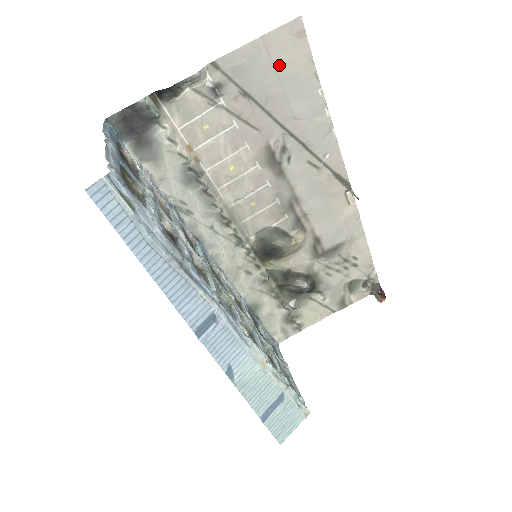
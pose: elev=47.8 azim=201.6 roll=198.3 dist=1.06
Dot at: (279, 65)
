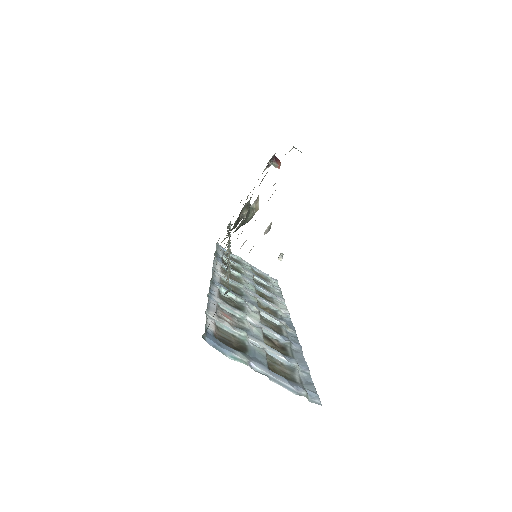
Dot at: occluded
